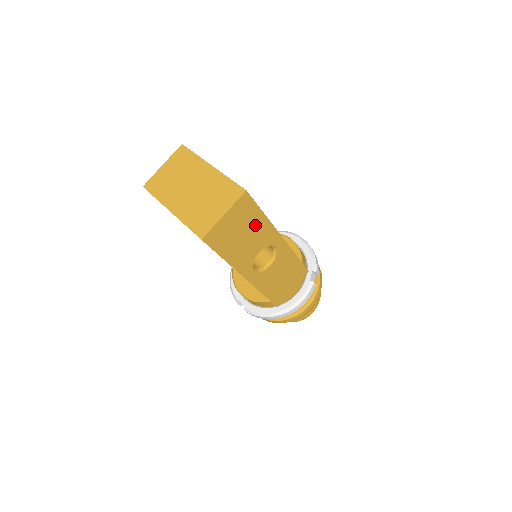
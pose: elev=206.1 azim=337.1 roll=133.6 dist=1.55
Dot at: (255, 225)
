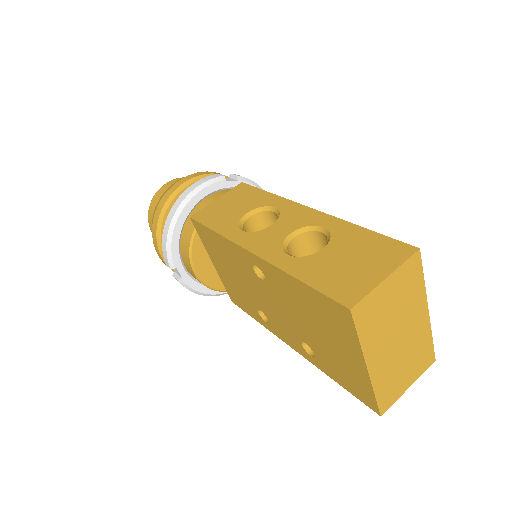
Dot at: occluded
